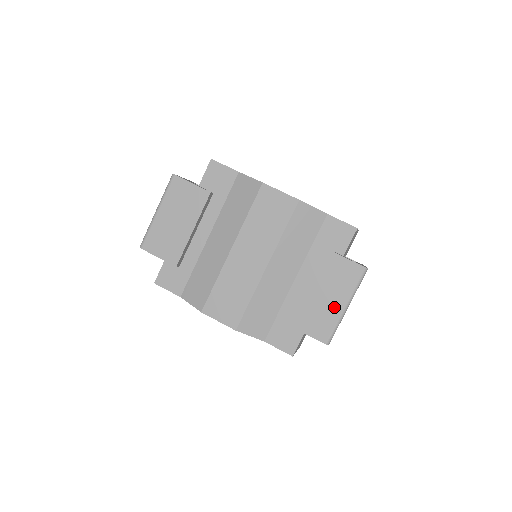
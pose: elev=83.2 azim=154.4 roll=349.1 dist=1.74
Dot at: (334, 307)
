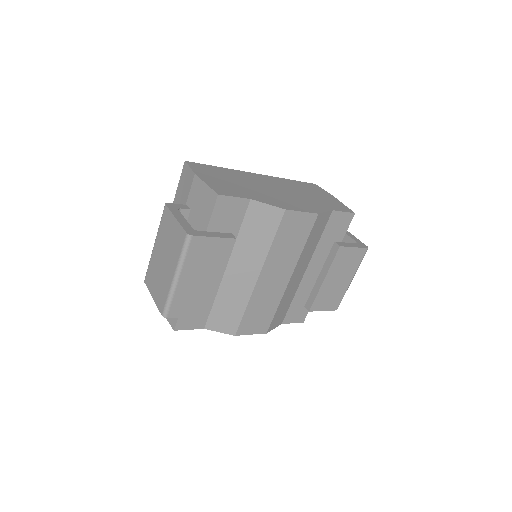
Dot at: (344, 285)
